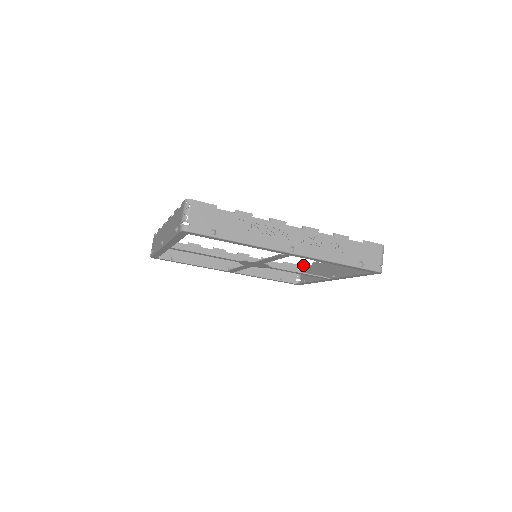
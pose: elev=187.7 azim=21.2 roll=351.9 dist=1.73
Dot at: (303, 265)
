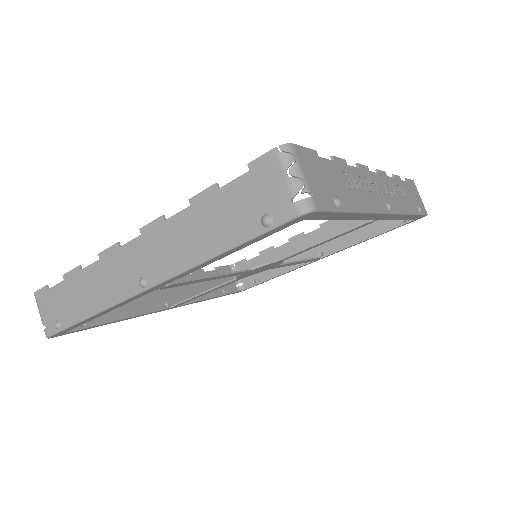
Dot at: (238, 263)
